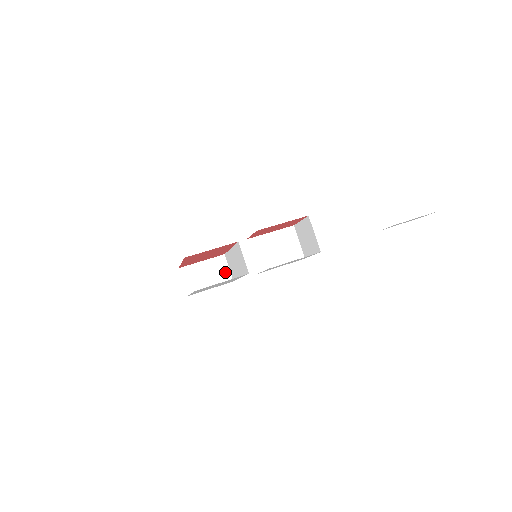
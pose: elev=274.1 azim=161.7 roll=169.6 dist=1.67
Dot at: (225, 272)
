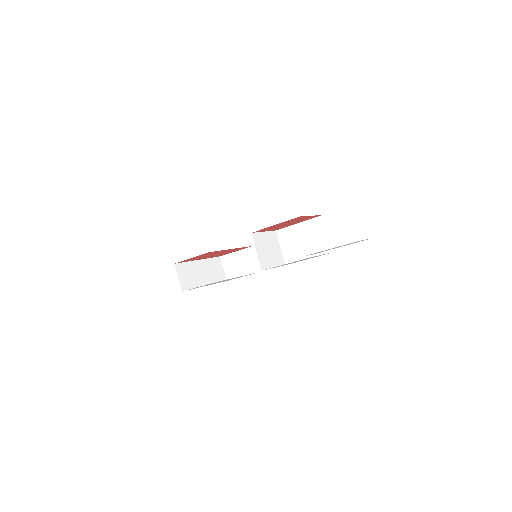
Dot at: (254, 263)
